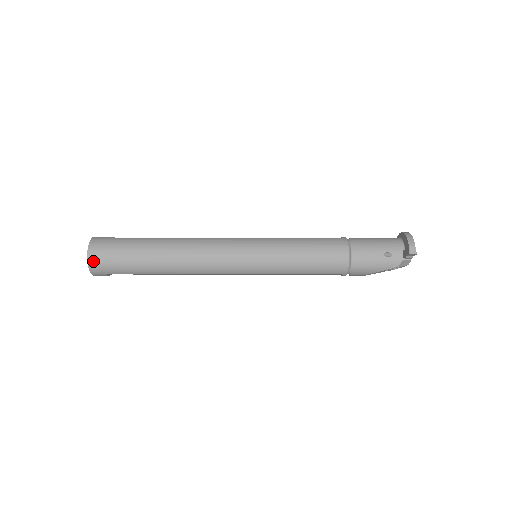
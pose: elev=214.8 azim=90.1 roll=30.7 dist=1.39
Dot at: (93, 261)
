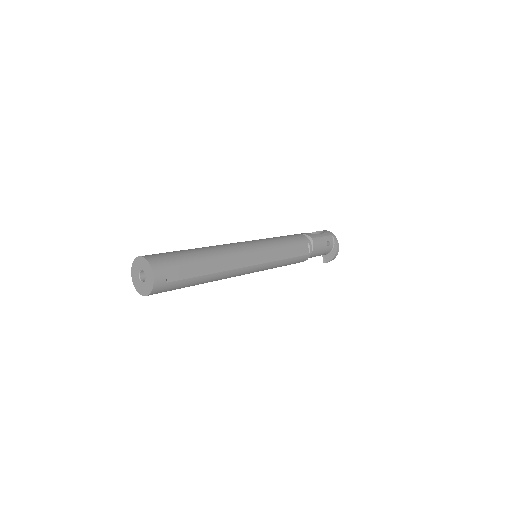
Dot at: occluded
